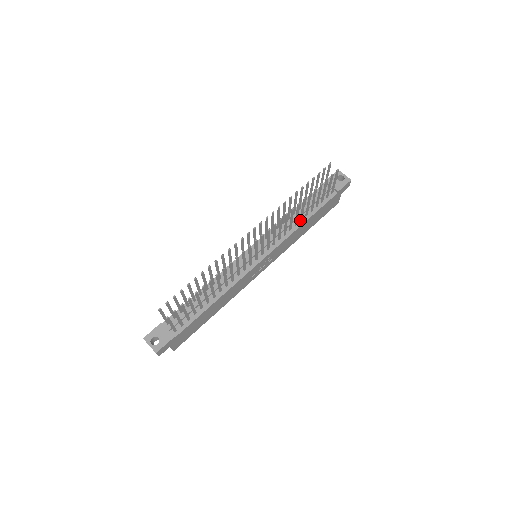
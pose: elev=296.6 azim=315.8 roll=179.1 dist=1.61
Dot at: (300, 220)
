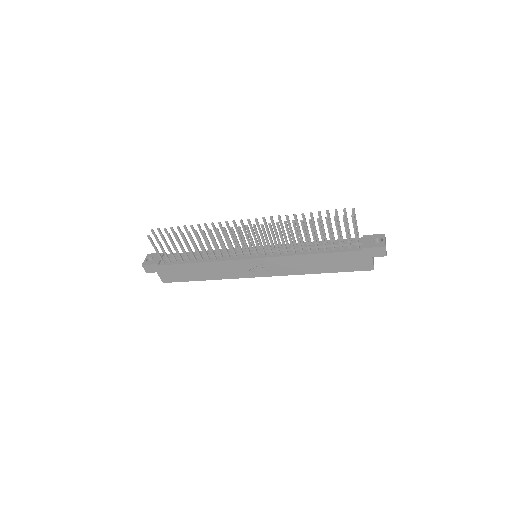
Dot at: (308, 250)
